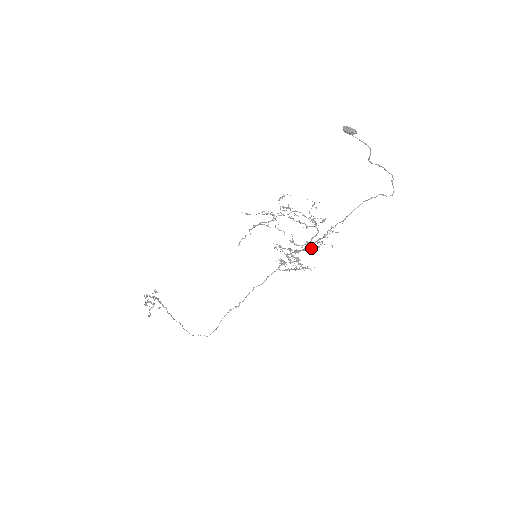
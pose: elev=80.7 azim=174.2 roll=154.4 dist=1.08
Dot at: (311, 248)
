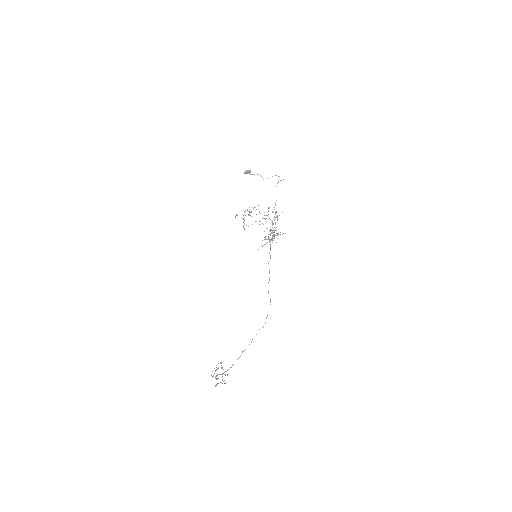
Dot at: (275, 222)
